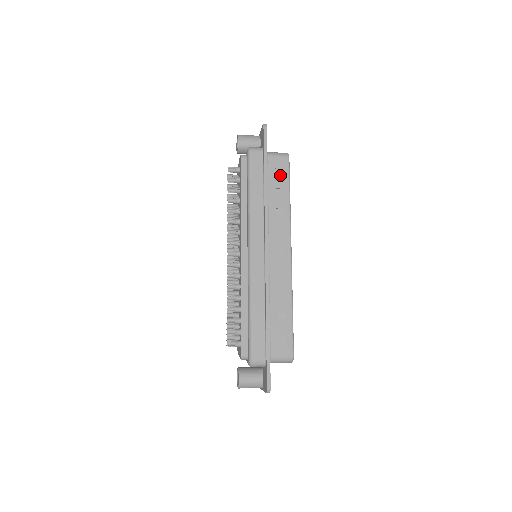
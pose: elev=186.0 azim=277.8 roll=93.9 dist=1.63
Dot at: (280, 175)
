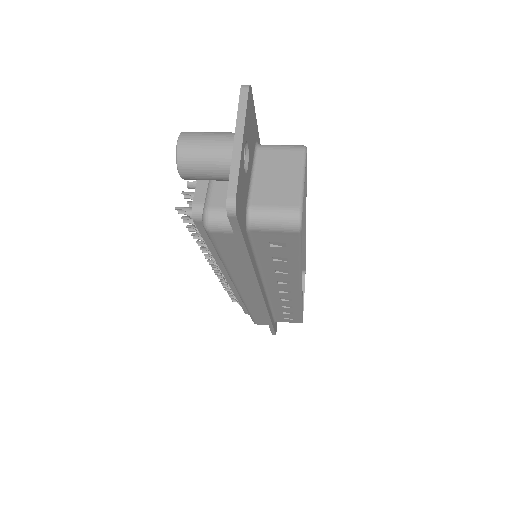
Dot at: (280, 248)
